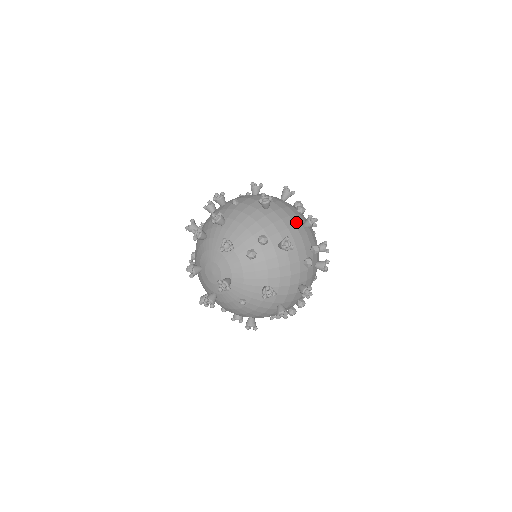
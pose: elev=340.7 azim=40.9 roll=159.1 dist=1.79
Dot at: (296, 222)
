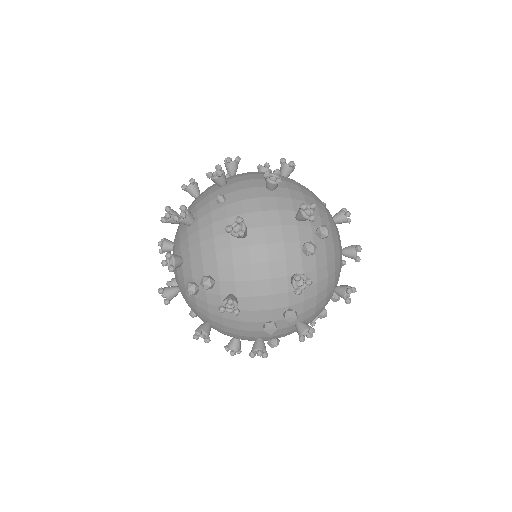
Dot at: (276, 273)
